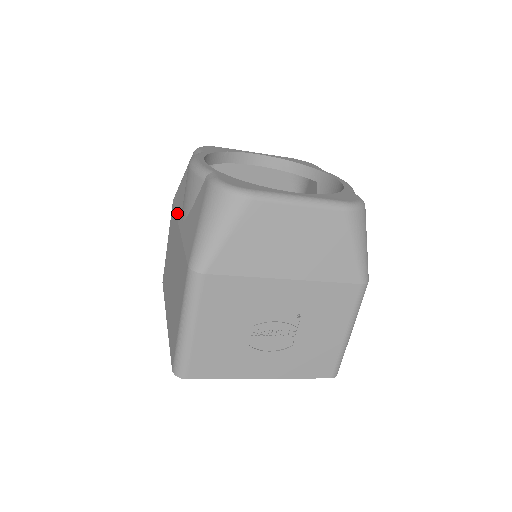
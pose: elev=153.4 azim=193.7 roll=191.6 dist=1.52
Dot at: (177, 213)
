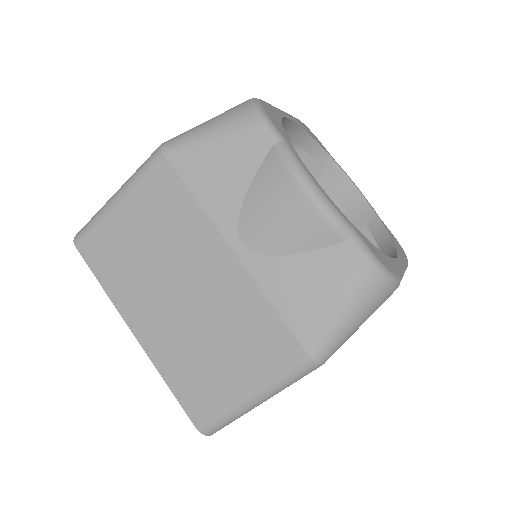
Dot at: (210, 210)
